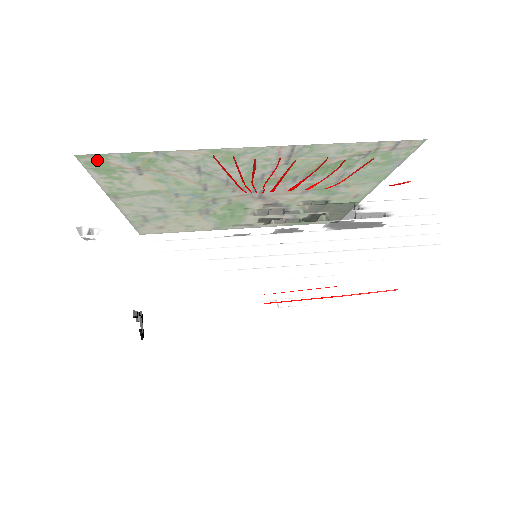
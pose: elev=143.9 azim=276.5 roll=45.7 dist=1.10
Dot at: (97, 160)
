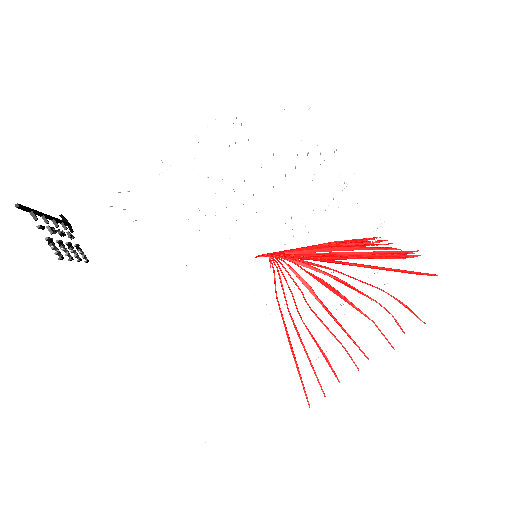
Dot at: occluded
